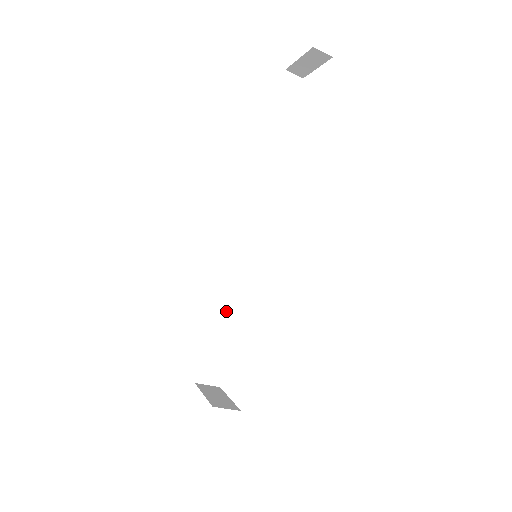
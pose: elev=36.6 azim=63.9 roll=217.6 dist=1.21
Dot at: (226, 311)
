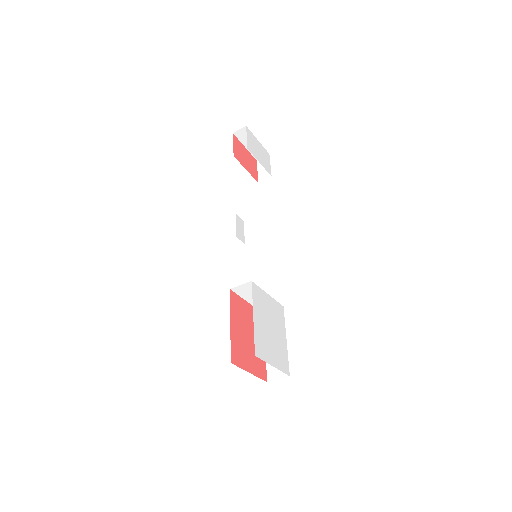
Dot at: occluded
